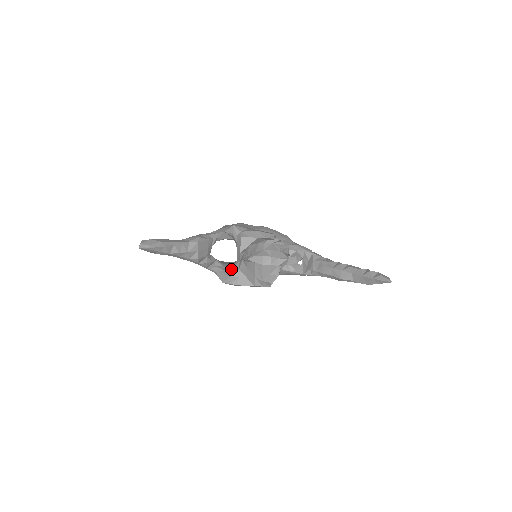
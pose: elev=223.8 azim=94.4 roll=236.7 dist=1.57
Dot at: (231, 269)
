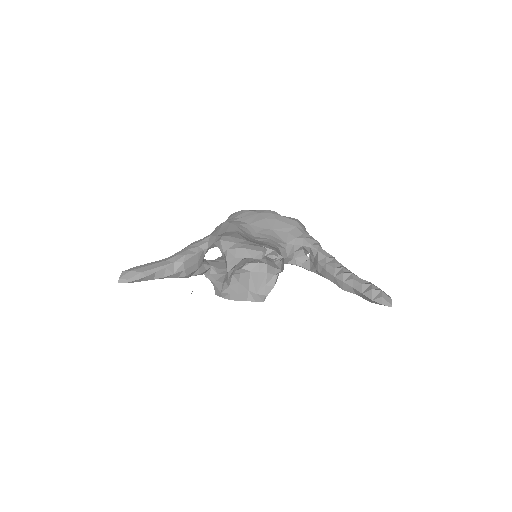
Dot at: (223, 283)
